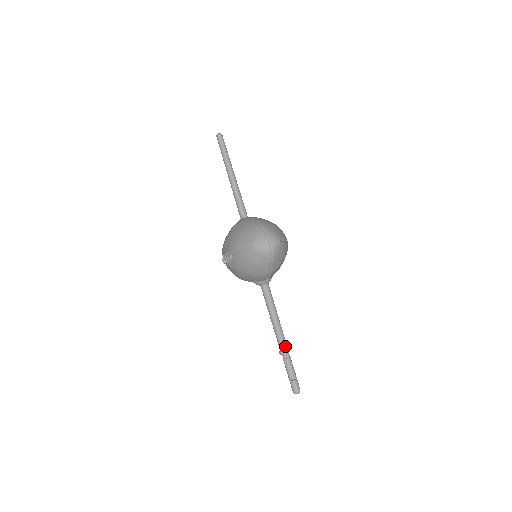
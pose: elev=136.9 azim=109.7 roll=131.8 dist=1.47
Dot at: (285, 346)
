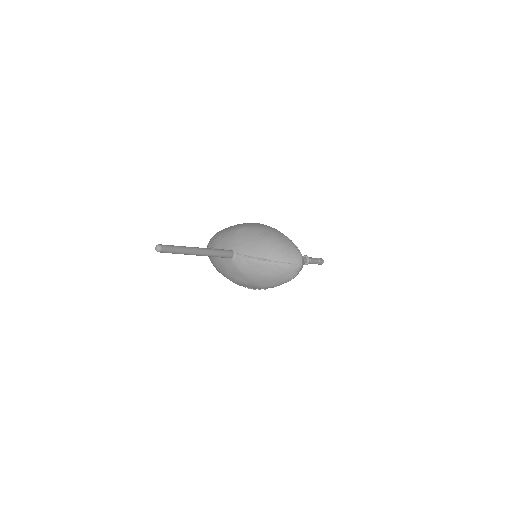
Dot at: (306, 260)
